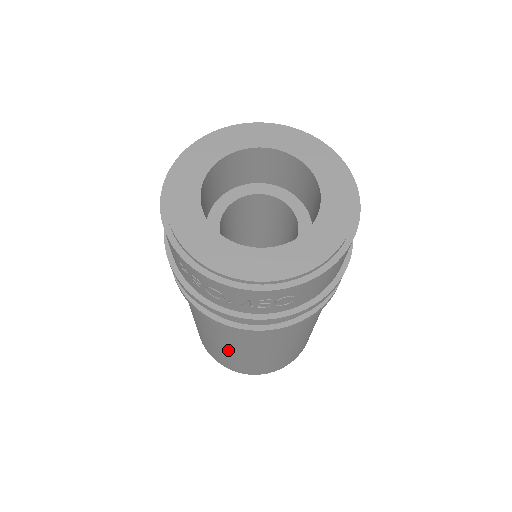
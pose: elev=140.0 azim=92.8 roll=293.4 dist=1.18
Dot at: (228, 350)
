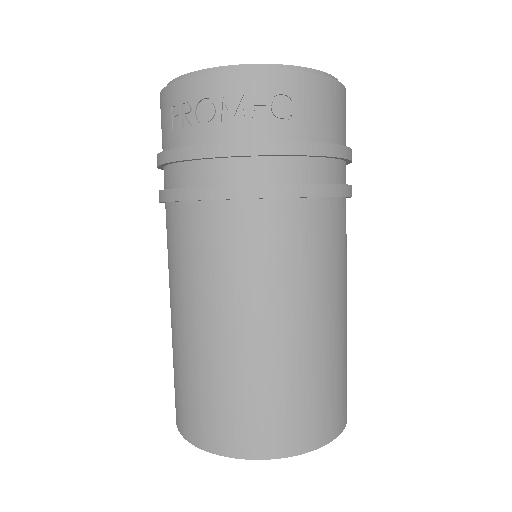
Dot at: (220, 333)
